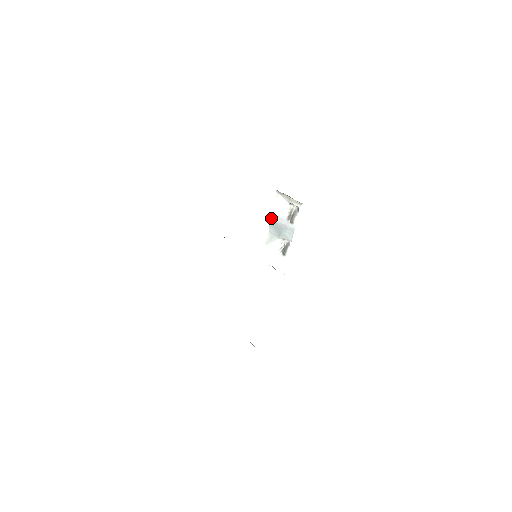
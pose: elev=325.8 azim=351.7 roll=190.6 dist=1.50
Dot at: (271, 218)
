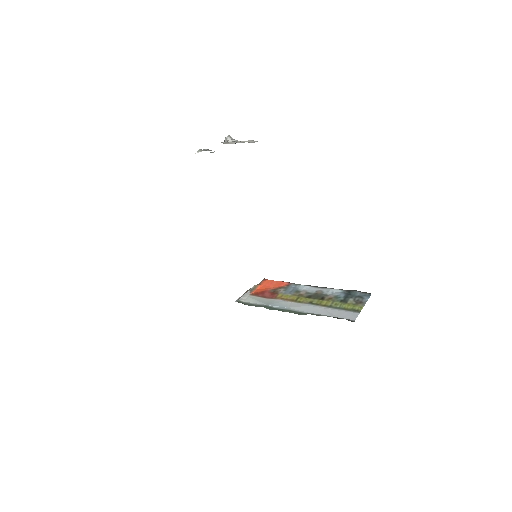
Dot at: occluded
